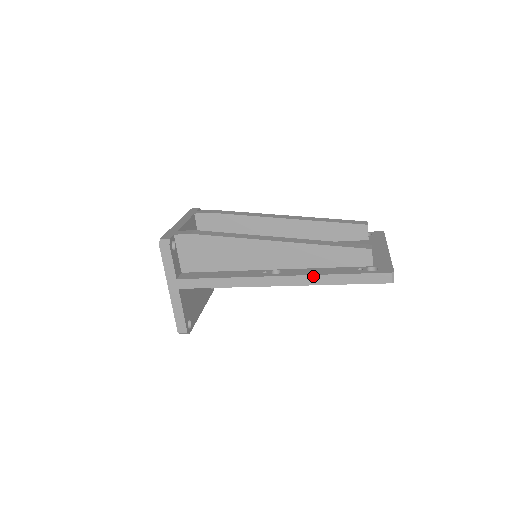
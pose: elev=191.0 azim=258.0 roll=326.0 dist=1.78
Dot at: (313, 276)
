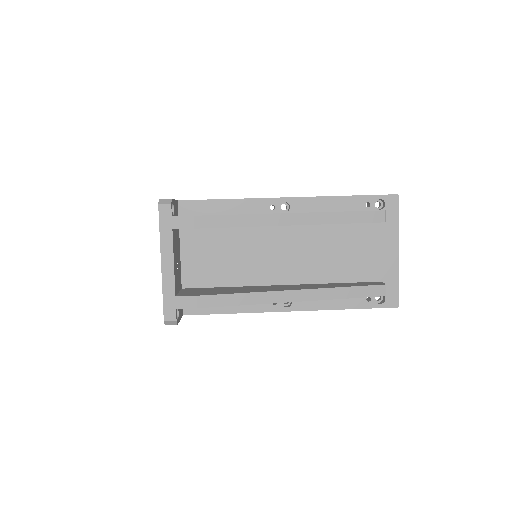
Dot at: occluded
